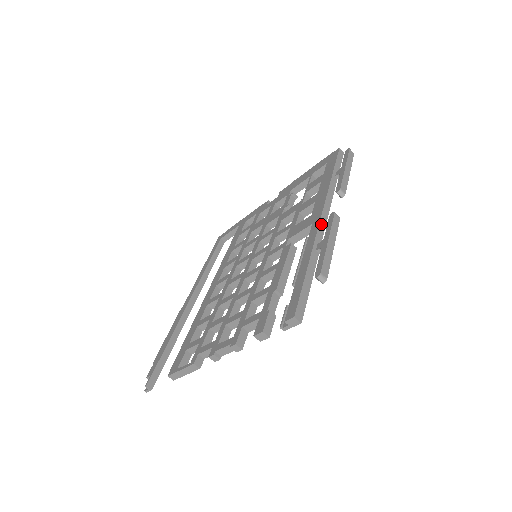
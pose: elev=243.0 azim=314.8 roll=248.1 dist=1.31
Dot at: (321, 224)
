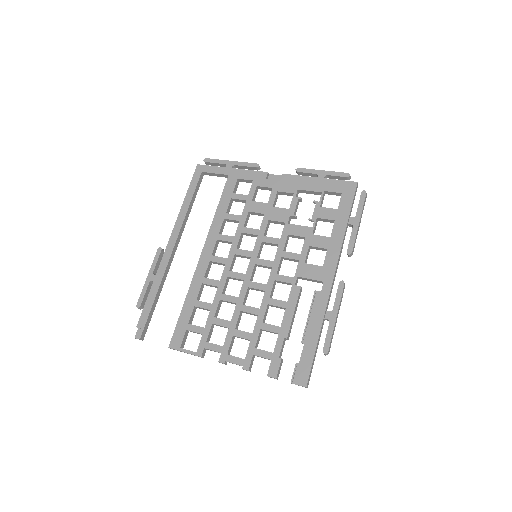
Dot at: (331, 289)
